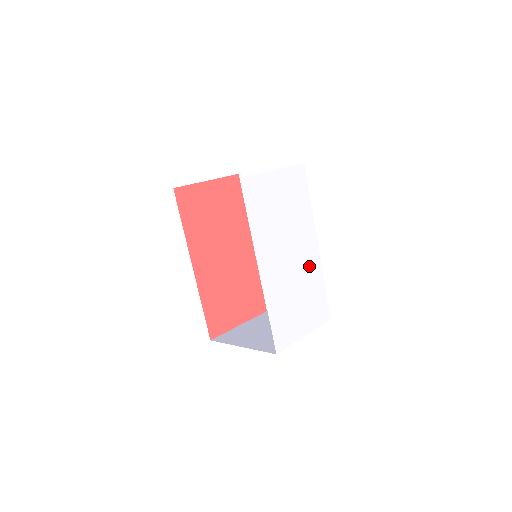
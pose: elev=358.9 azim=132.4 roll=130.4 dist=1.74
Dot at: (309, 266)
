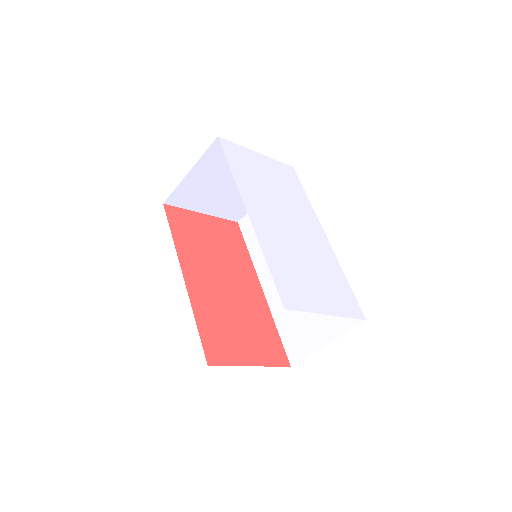
Dot at: (318, 248)
